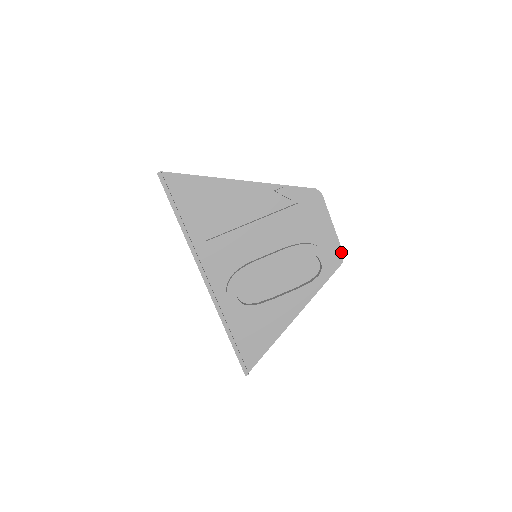
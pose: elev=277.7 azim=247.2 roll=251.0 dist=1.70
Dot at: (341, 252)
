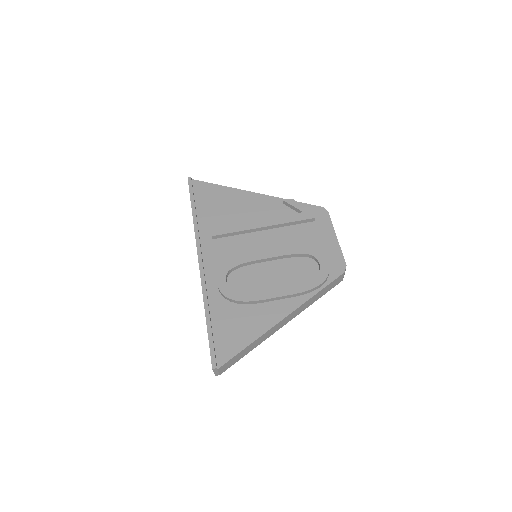
Dot at: (343, 262)
